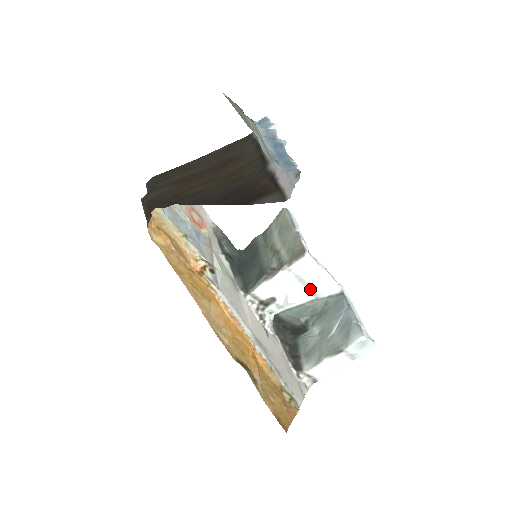
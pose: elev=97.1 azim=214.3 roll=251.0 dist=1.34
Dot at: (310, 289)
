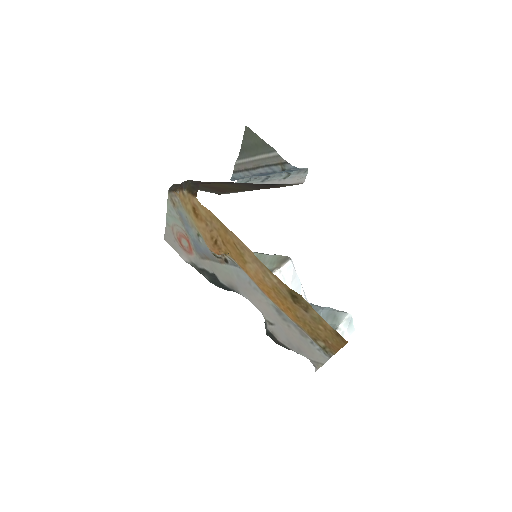
Dot at: occluded
